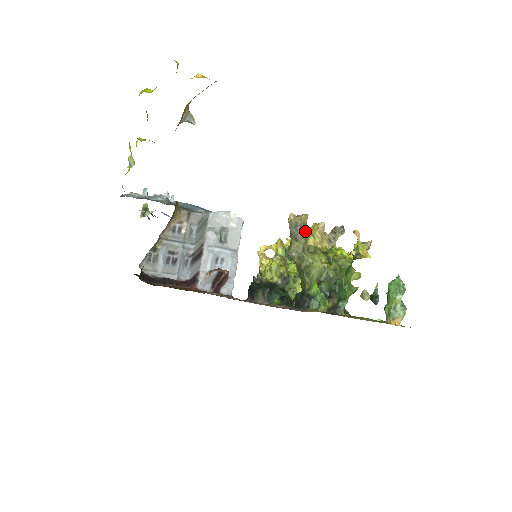
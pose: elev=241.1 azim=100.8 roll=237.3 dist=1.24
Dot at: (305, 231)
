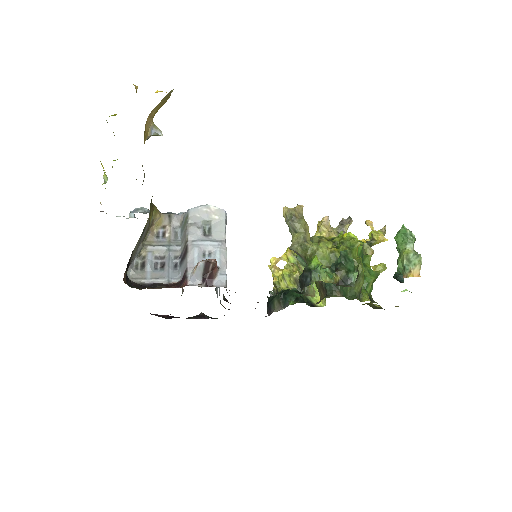
Dot at: (302, 220)
